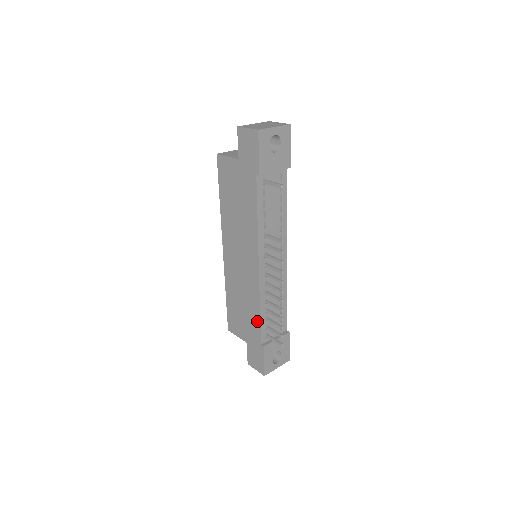
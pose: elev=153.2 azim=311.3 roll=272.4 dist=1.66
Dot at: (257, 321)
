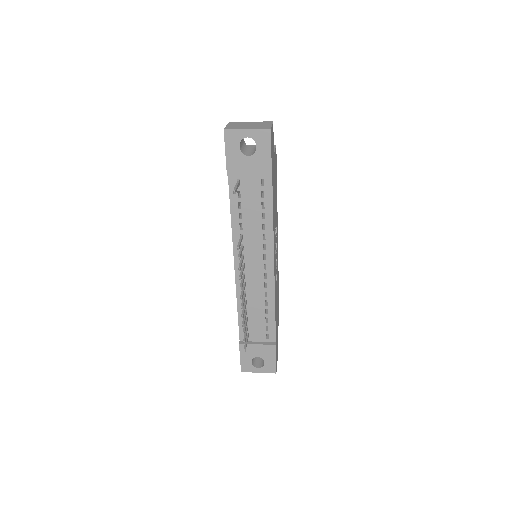
Dot at: occluded
